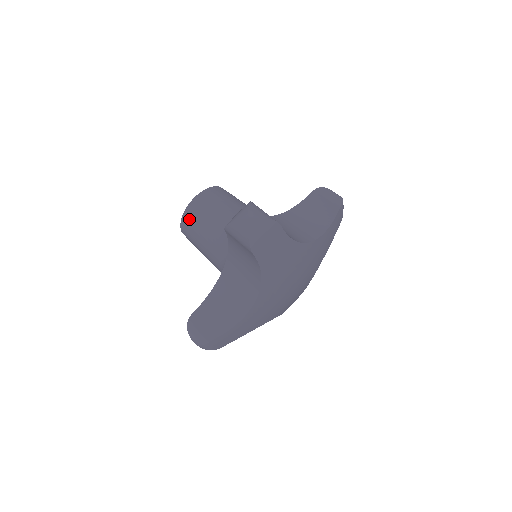
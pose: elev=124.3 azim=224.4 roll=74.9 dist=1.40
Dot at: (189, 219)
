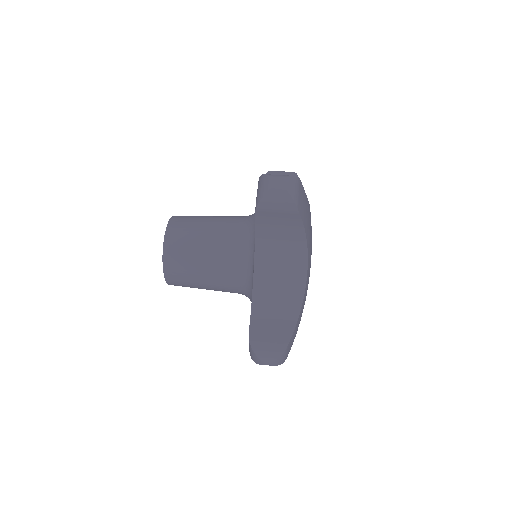
Dot at: (174, 253)
